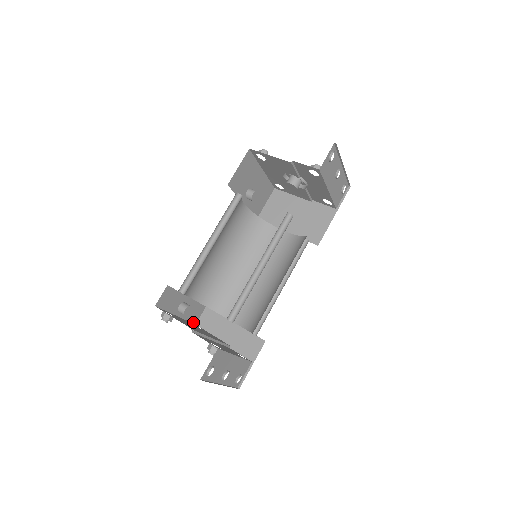
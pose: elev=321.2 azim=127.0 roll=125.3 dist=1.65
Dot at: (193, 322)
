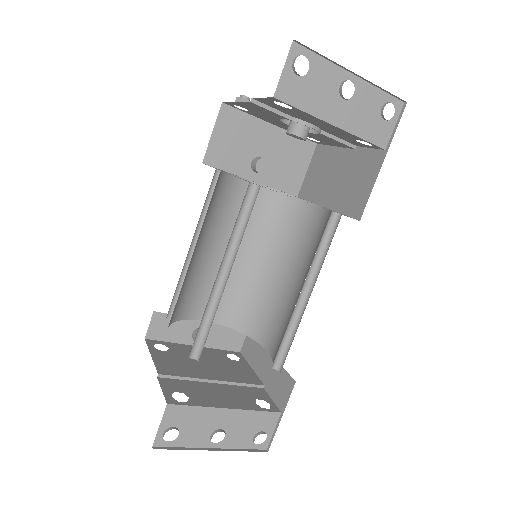
Dot at: (234, 350)
